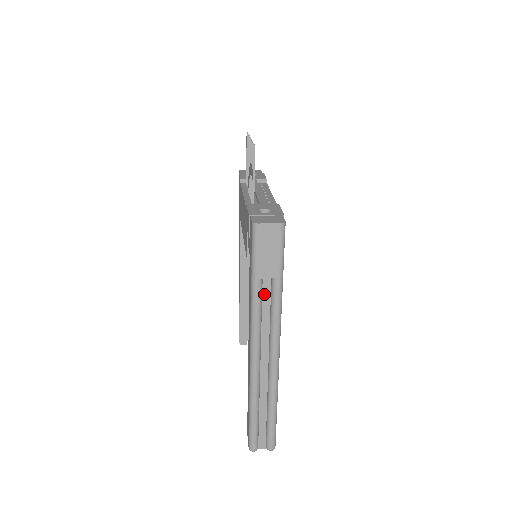
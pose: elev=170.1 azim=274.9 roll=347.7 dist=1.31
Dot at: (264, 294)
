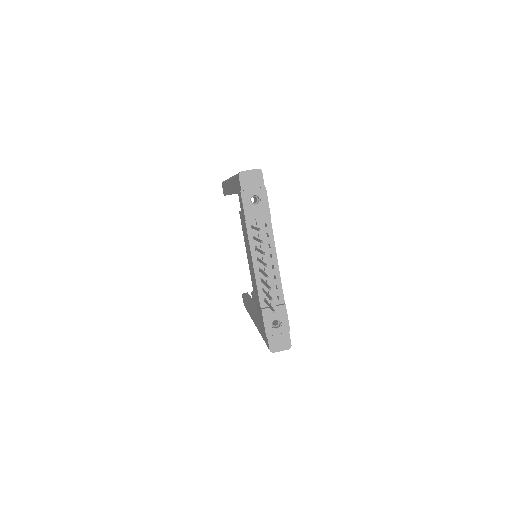
Dot at: occluded
